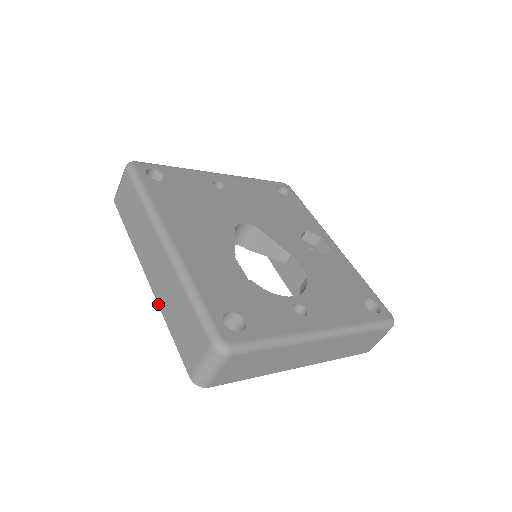
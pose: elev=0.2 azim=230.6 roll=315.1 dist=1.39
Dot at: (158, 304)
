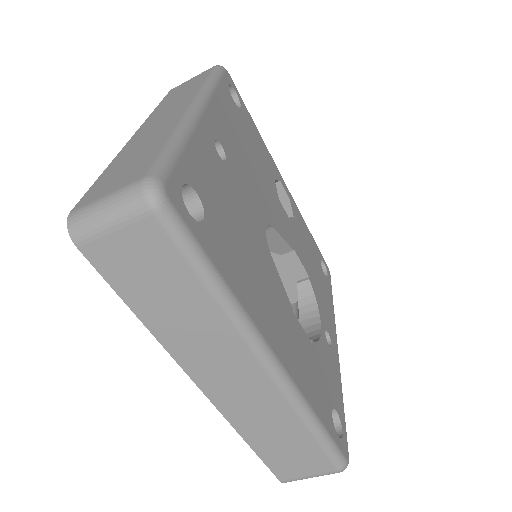
Dot at: (228, 421)
